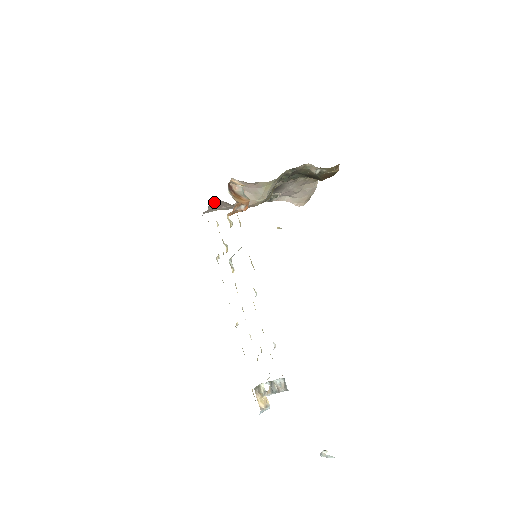
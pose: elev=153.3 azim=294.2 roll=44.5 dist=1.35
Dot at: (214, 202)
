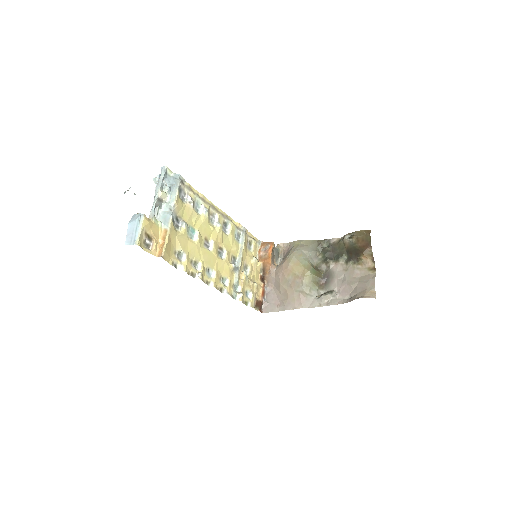
Dot at: (268, 288)
